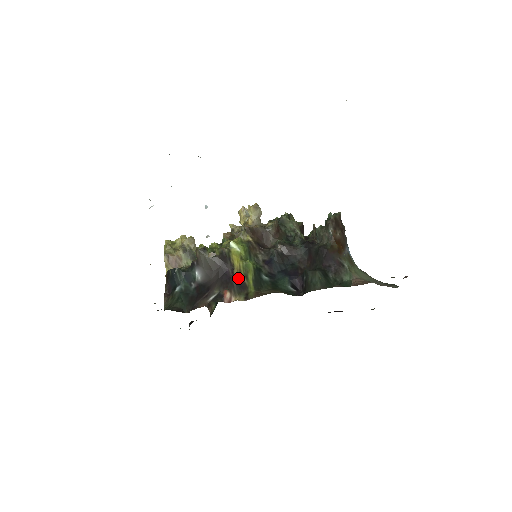
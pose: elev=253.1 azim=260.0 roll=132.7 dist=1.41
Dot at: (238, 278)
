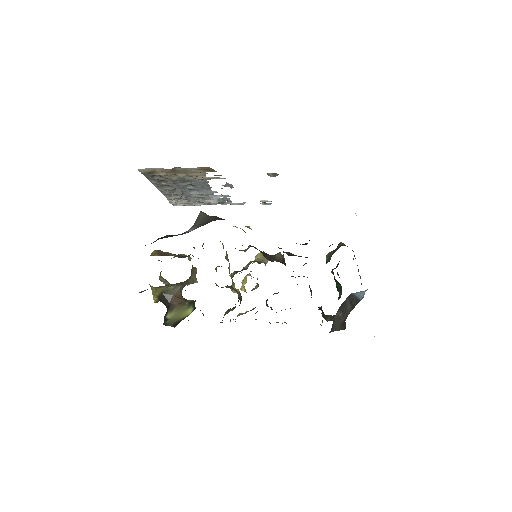
Dot at: occluded
